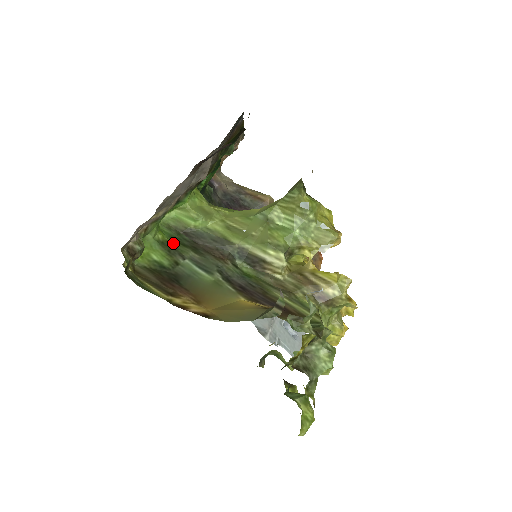
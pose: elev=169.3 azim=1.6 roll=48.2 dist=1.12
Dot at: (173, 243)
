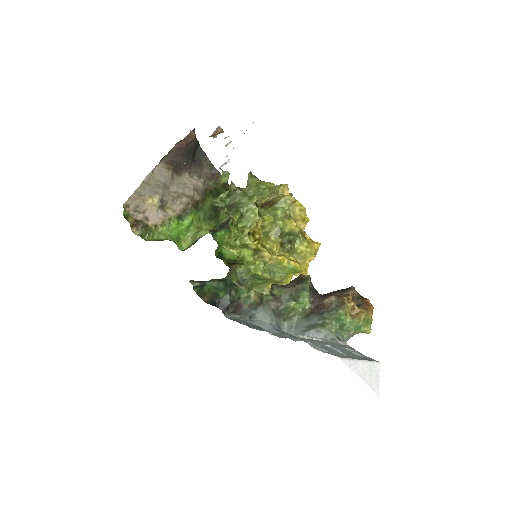
Dot at: occluded
